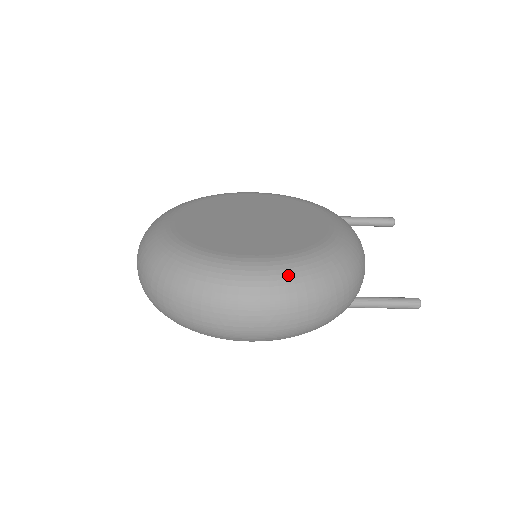
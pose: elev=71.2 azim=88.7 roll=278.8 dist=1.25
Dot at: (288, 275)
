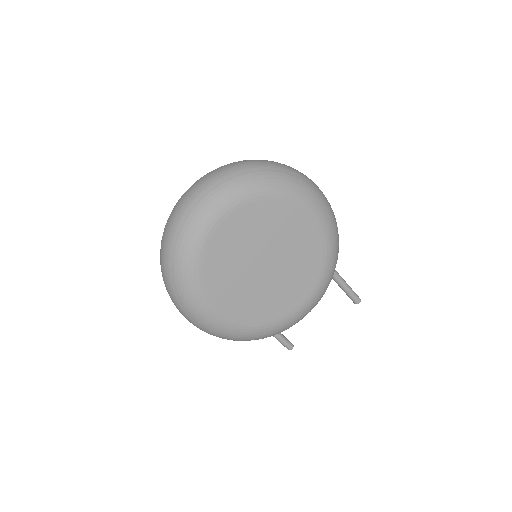
Dot at: (224, 334)
